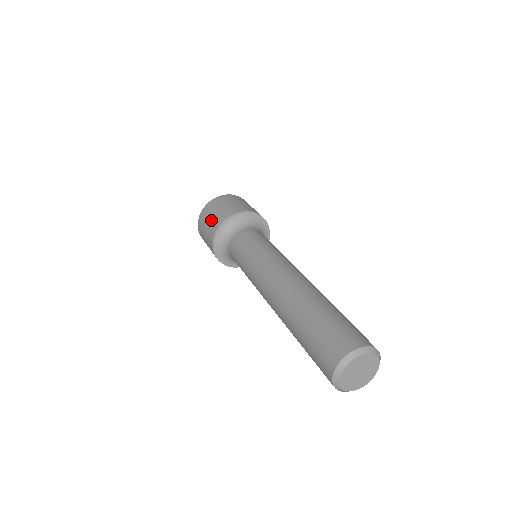
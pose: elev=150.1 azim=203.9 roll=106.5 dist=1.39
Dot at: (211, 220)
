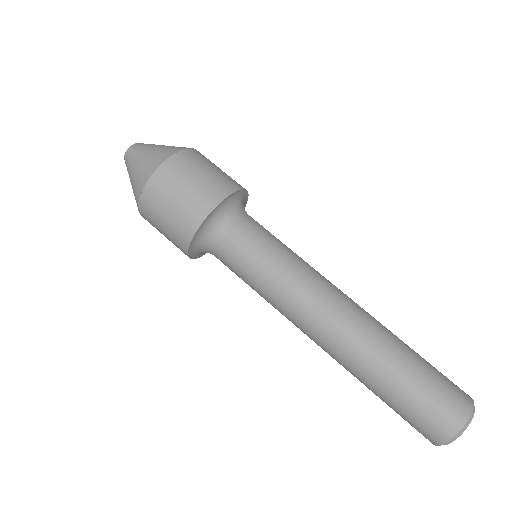
Dot at: (186, 198)
